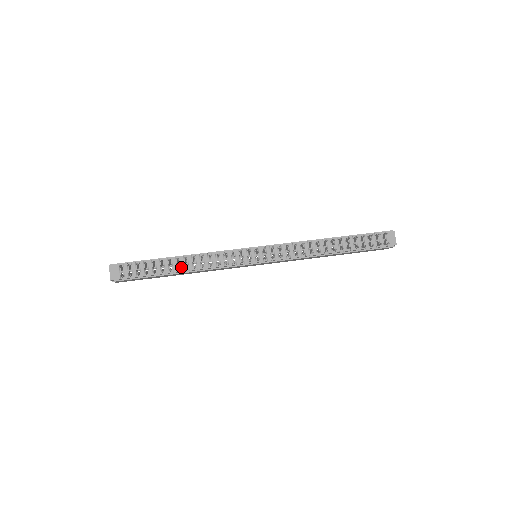
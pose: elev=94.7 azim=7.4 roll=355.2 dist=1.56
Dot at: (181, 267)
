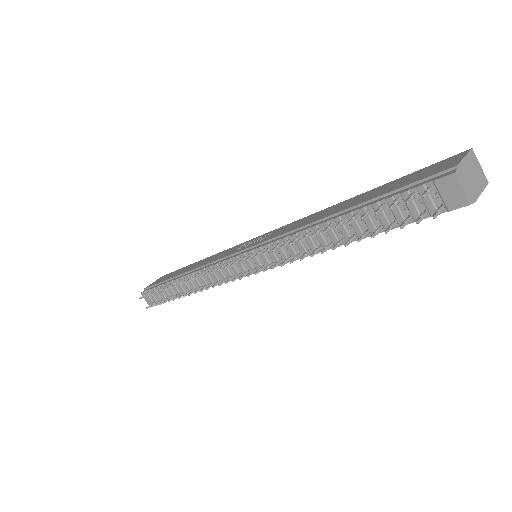
Dot at: (186, 289)
